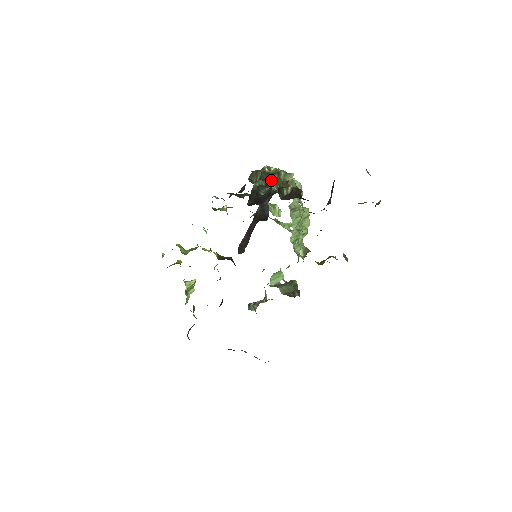
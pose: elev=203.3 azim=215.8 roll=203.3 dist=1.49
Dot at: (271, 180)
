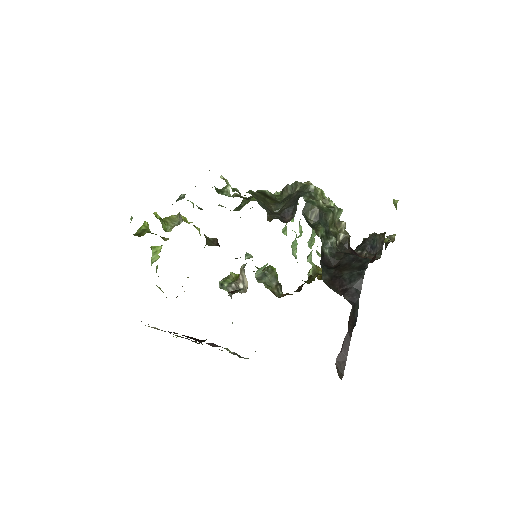
Dot at: (327, 222)
